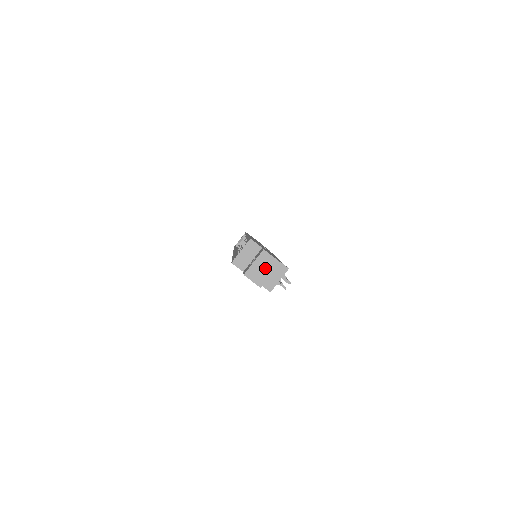
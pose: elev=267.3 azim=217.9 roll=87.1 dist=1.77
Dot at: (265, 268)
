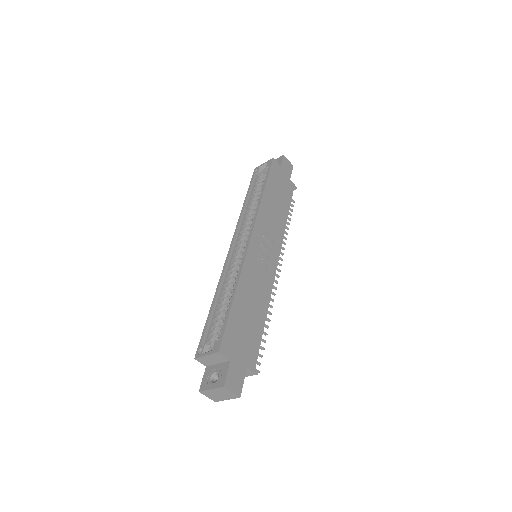
Dot at: (222, 395)
